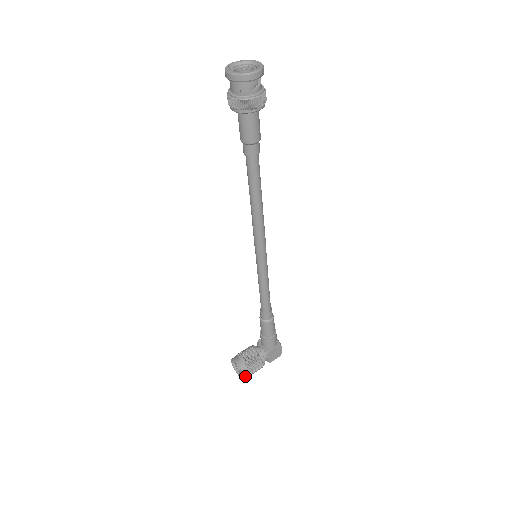
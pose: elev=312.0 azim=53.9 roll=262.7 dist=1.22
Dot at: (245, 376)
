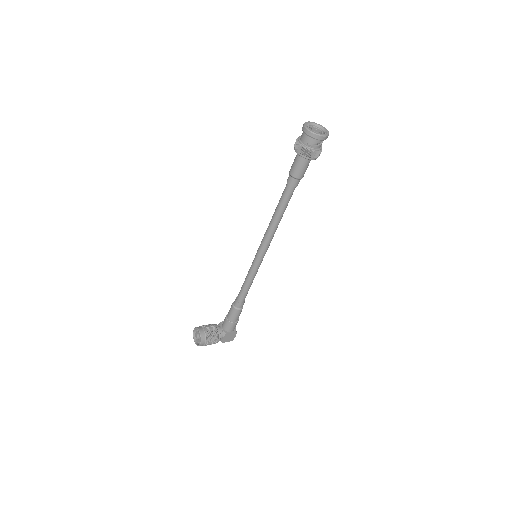
Dot at: (201, 344)
